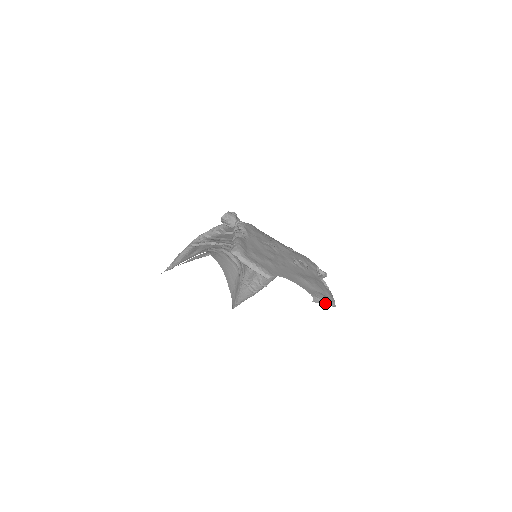
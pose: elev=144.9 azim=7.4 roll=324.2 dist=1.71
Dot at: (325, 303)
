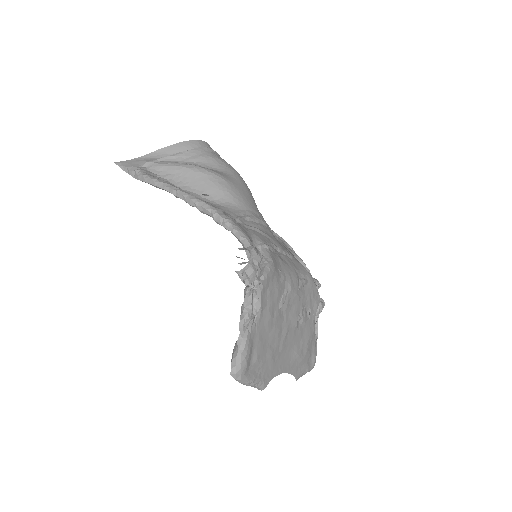
Dot at: (305, 373)
